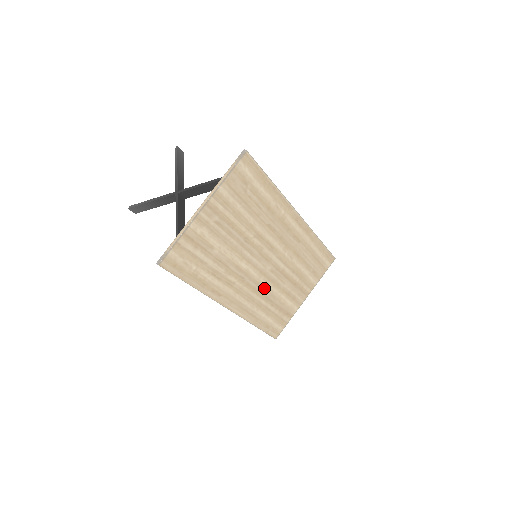
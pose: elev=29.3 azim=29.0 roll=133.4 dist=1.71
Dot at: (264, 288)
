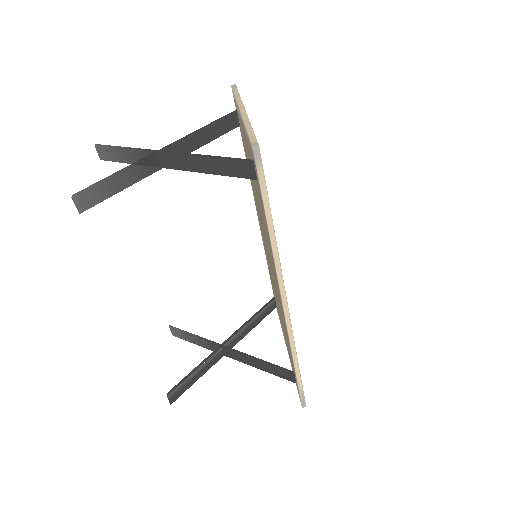
Dot at: occluded
